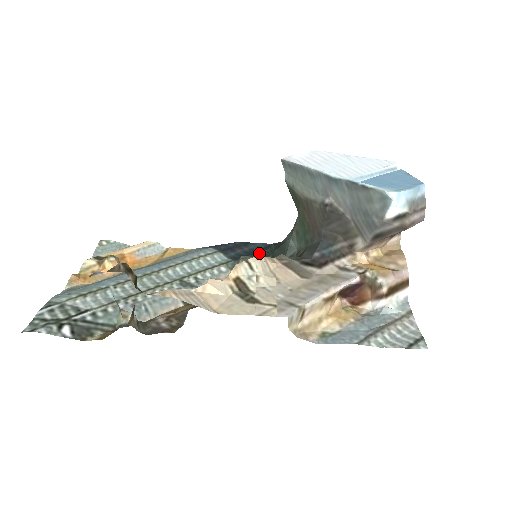
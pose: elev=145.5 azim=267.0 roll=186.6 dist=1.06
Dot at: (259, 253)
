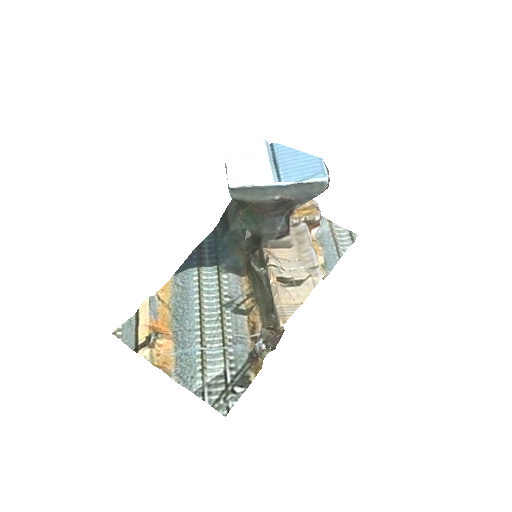
Dot at: (223, 248)
